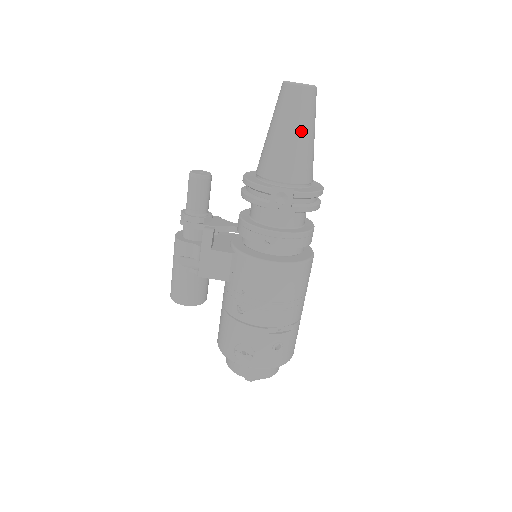
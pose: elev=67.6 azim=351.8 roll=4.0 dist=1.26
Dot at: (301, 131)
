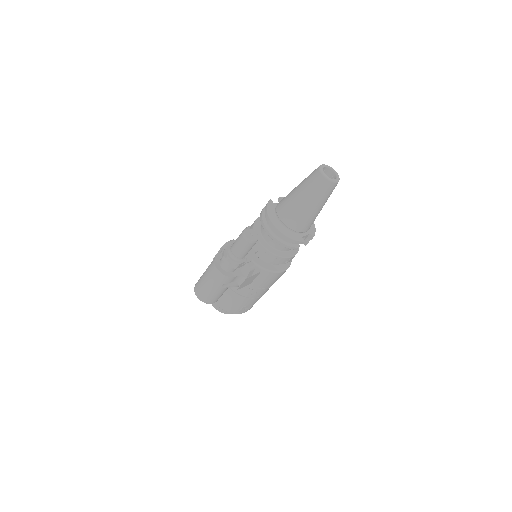
Dot at: occluded
